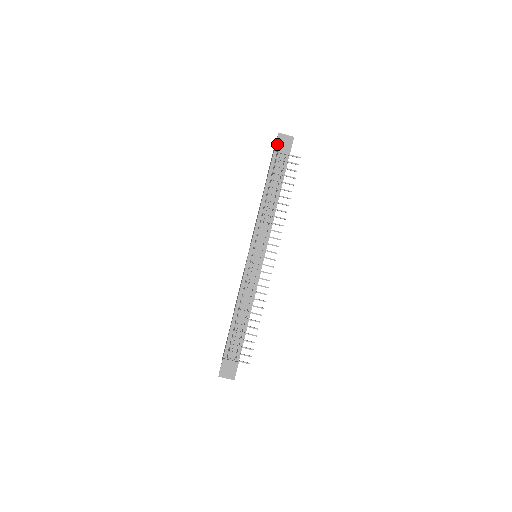
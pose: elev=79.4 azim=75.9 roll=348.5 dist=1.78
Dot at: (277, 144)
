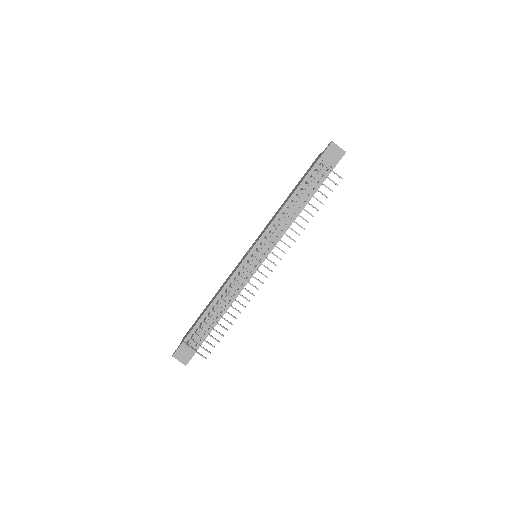
Dot at: (325, 152)
